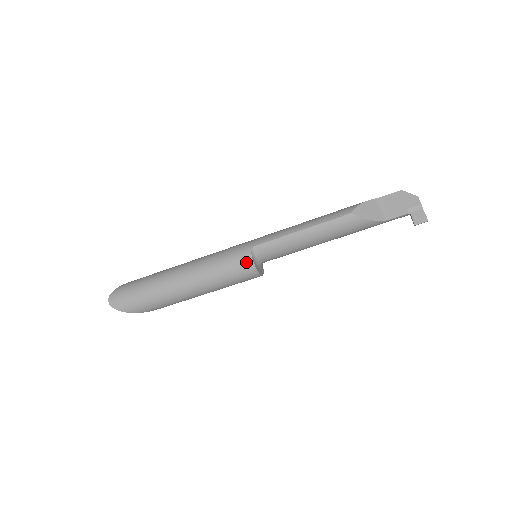
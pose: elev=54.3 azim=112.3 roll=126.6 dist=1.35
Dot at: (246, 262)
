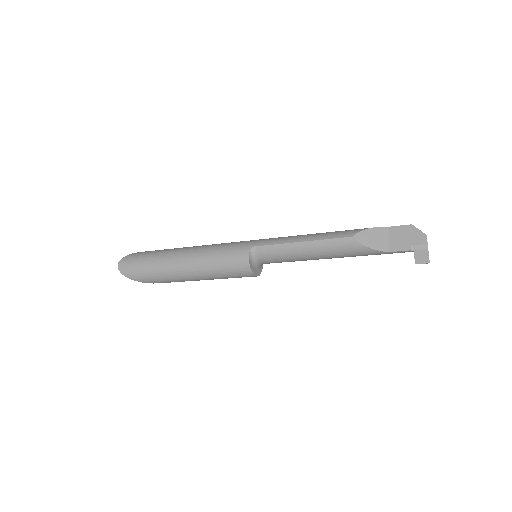
Dot at: (242, 260)
